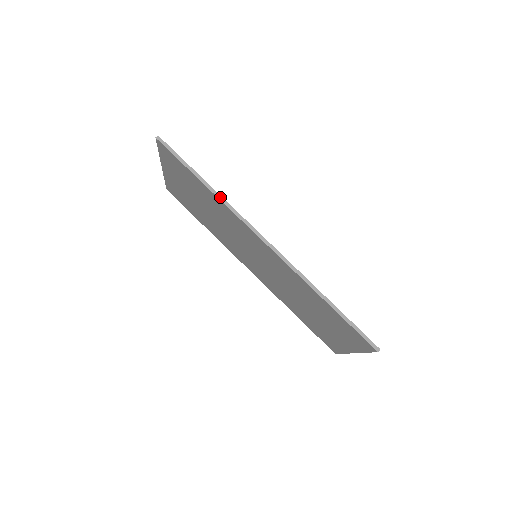
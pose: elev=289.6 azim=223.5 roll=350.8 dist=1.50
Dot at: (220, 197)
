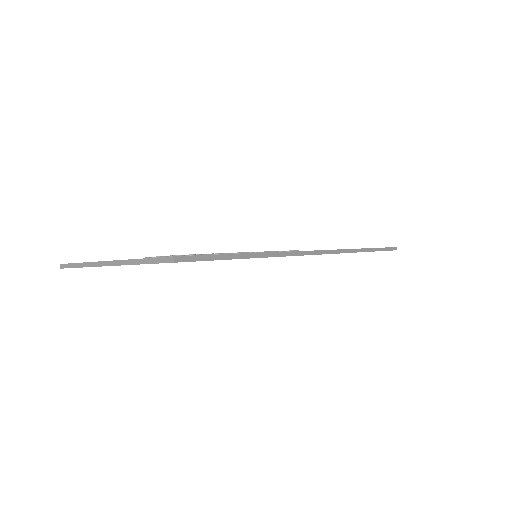
Dot at: (273, 254)
